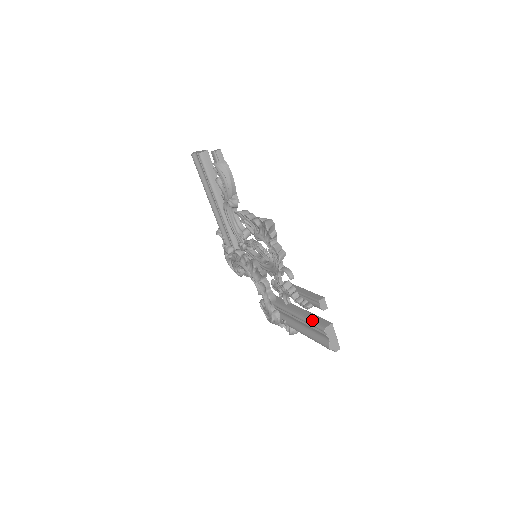
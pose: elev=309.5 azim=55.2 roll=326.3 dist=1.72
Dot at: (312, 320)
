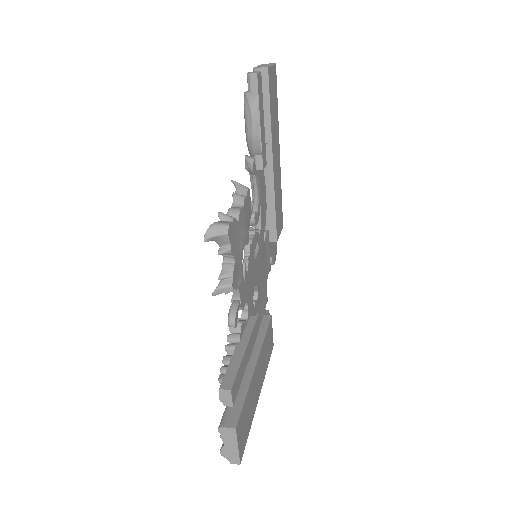
Dot at: occluded
